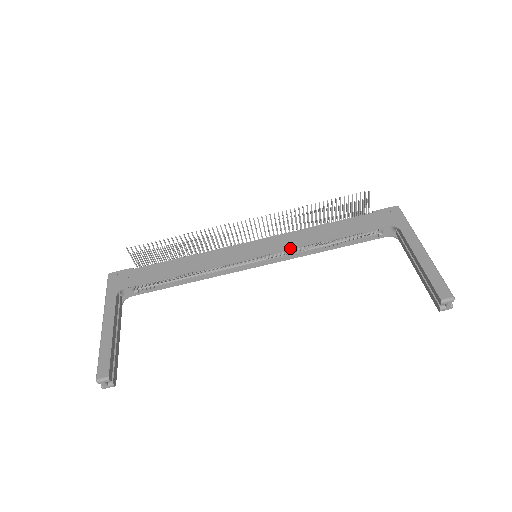
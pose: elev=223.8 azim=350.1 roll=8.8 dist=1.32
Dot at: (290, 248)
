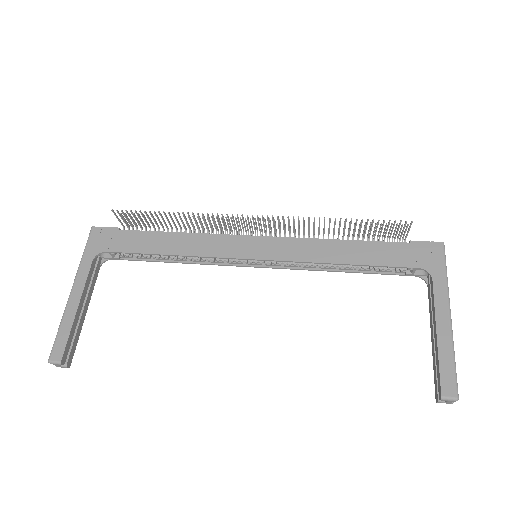
Dot at: (296, 261)
